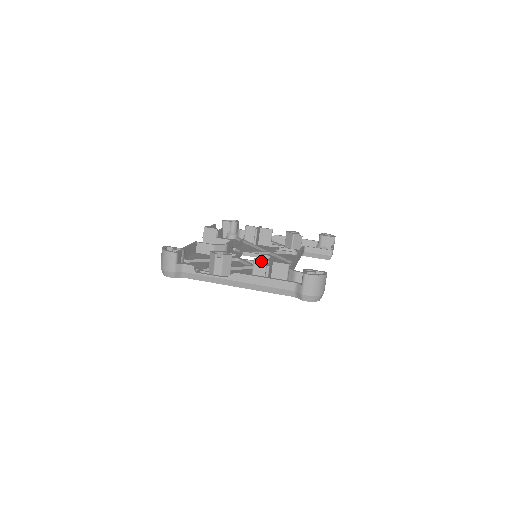
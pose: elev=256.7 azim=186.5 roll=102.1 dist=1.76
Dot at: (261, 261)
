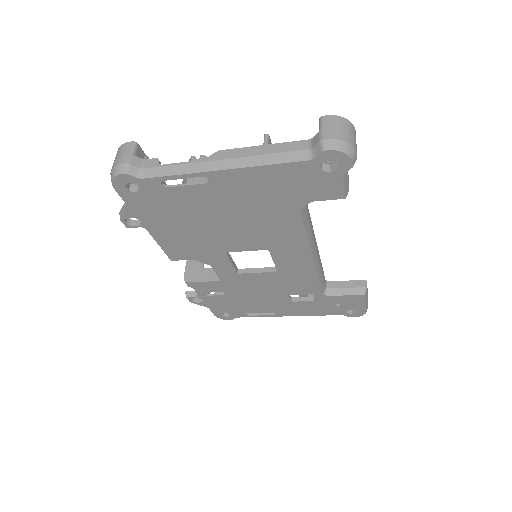
Dot at: occluded
